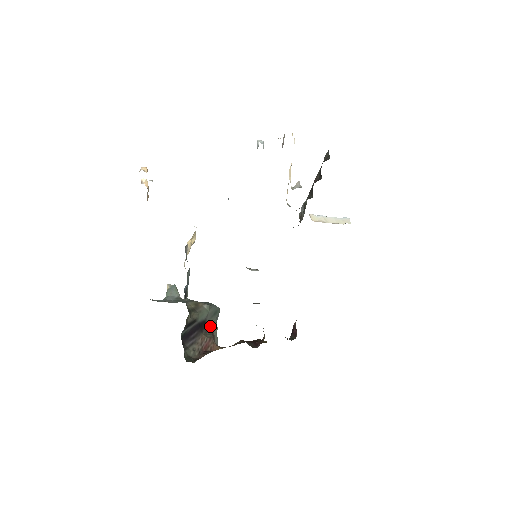
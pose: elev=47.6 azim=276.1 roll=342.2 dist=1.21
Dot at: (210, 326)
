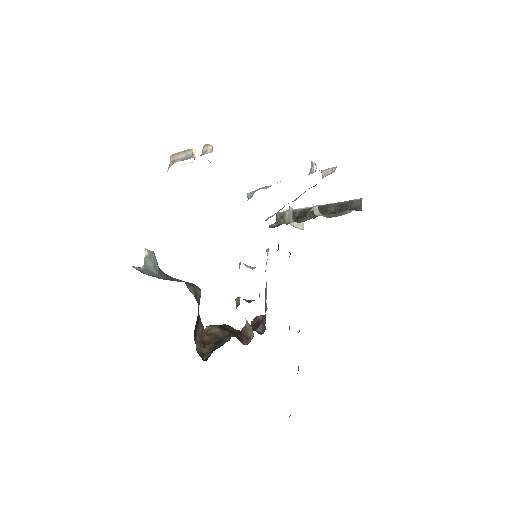
Dot at: occluded
